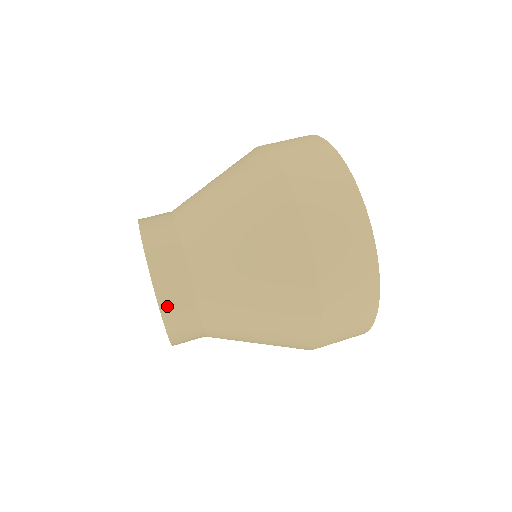
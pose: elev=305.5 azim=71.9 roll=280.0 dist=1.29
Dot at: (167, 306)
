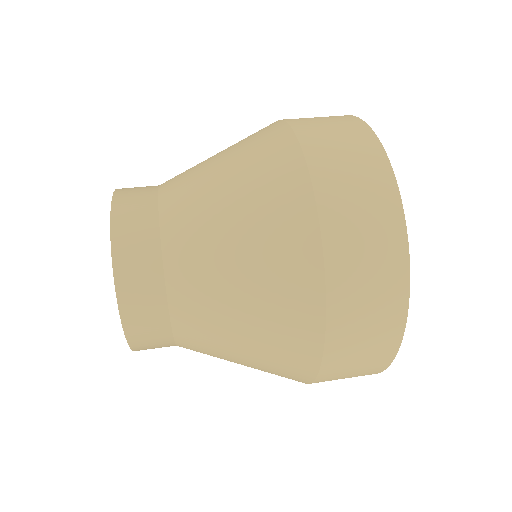
Dot at: (132, 320)
